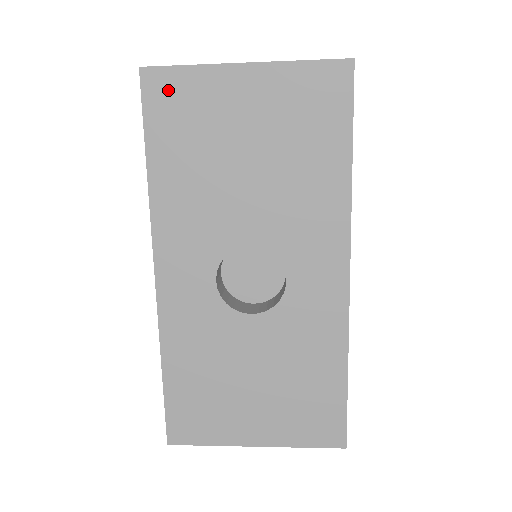
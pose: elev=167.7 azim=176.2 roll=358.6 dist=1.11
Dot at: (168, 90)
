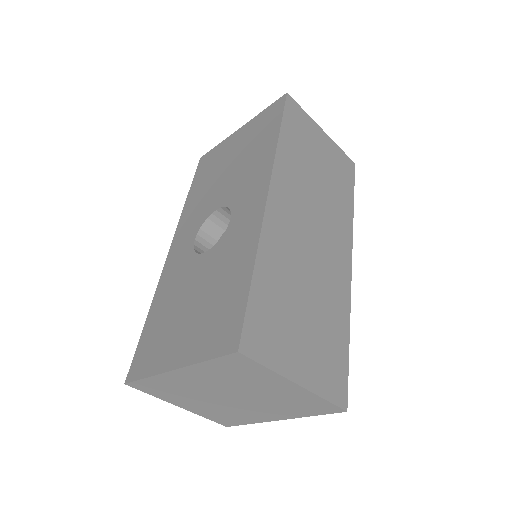
Dot at: (207, 159)
